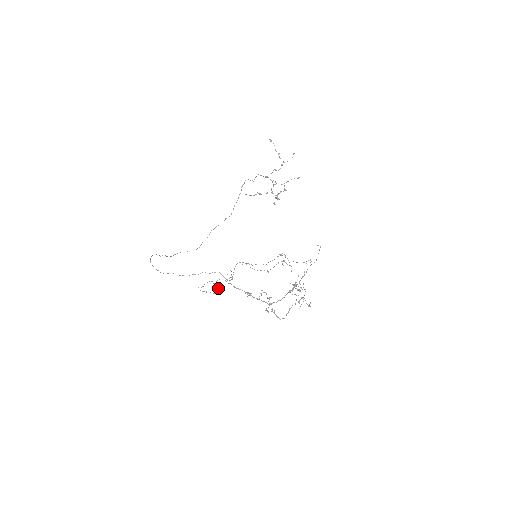
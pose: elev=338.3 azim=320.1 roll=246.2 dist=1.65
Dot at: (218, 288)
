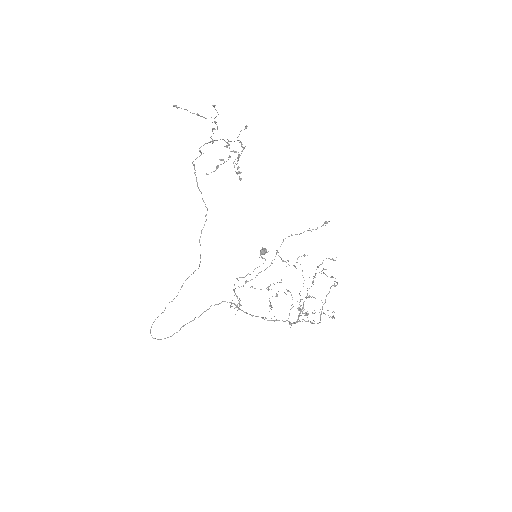
Dot at: (263, 254)
